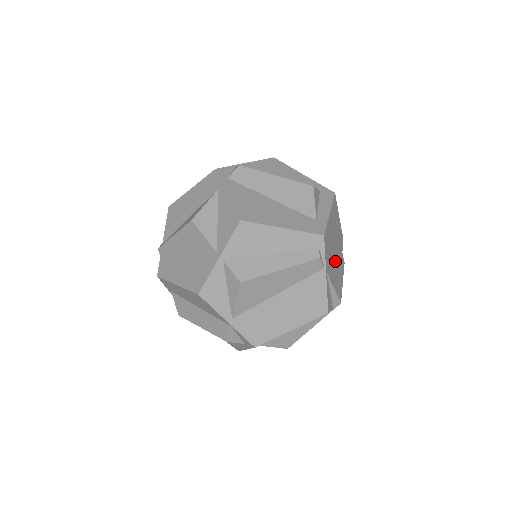
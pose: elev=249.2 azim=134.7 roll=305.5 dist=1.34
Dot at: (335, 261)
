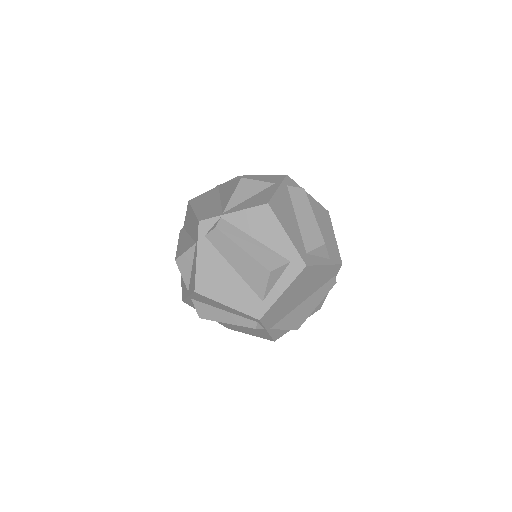
Dot at: (303, 302)
